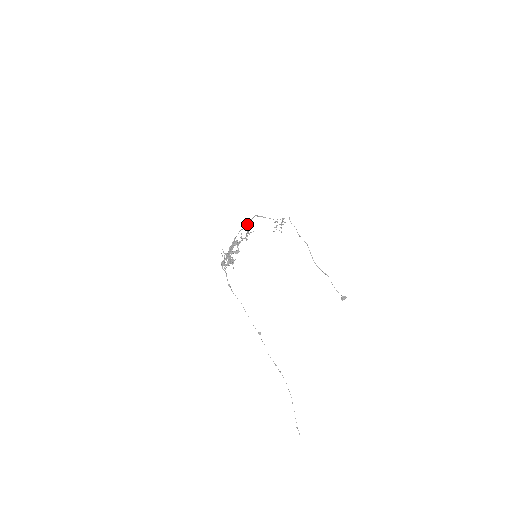
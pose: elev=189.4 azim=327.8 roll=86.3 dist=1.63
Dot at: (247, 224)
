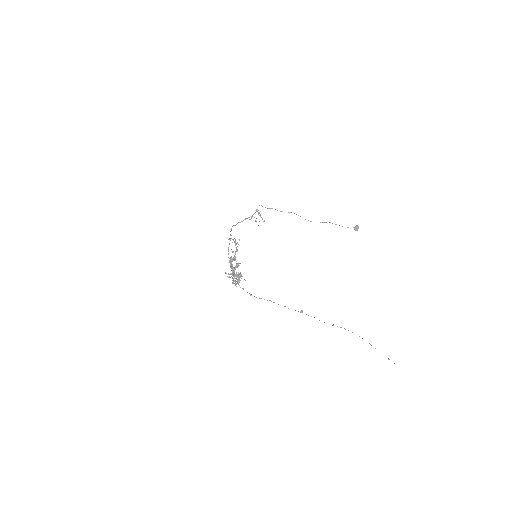
Dot at: (230, 239)
